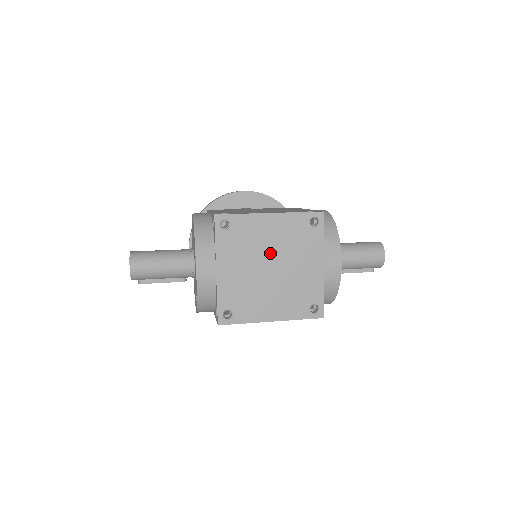
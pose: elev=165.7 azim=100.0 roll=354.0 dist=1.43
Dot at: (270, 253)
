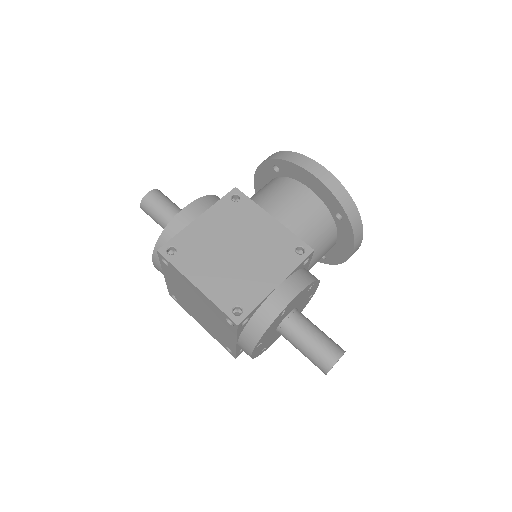
Dot at: (197, 302)
